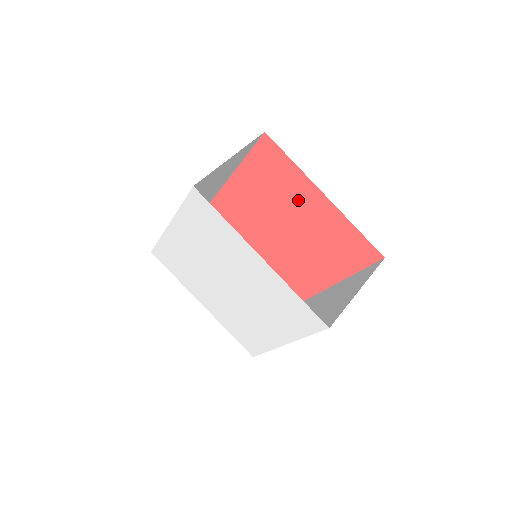
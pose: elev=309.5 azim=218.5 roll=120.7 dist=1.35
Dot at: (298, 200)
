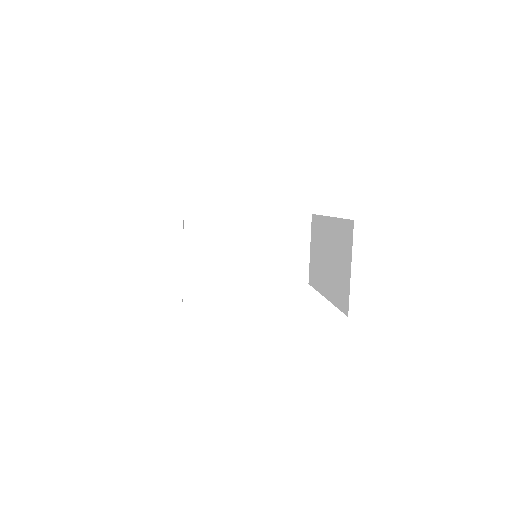
Dot at: occluded
